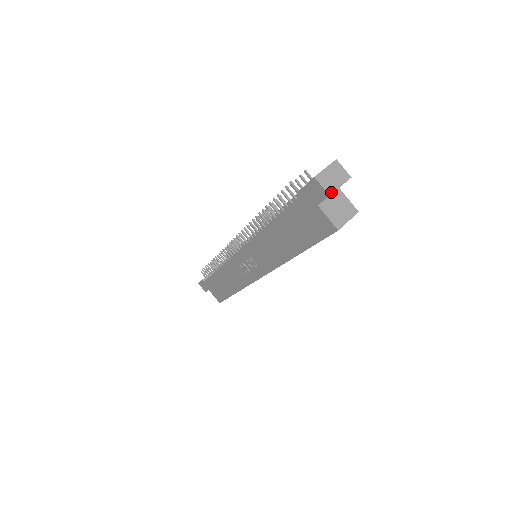
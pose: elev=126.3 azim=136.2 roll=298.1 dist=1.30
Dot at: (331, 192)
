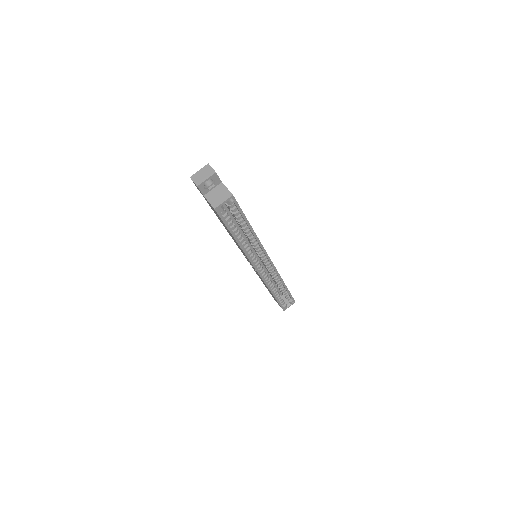
Dot at: (199, 184)
